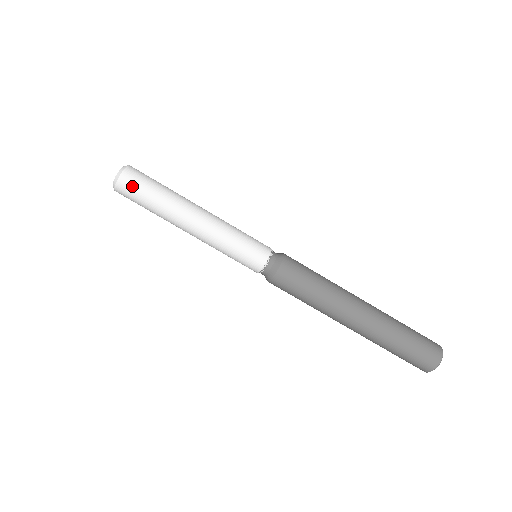
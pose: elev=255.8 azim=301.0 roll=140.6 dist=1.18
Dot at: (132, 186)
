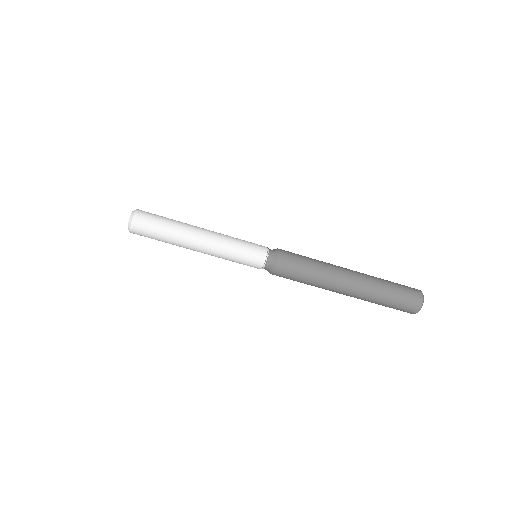
Dot at: (145, 223)
